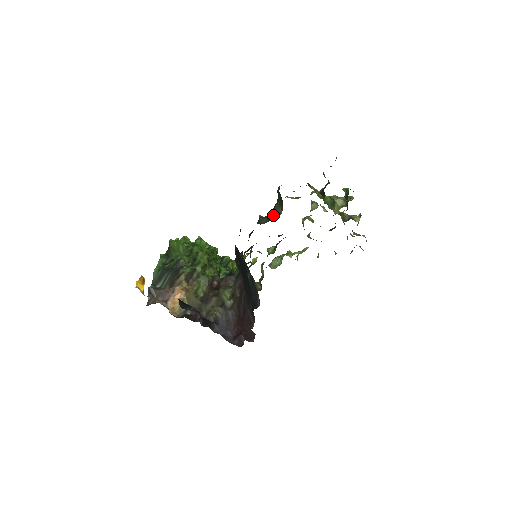
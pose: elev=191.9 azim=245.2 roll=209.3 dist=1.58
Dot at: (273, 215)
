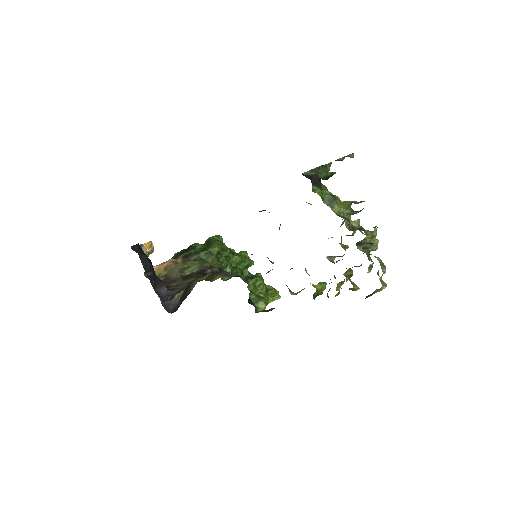
Dot at: occluded
